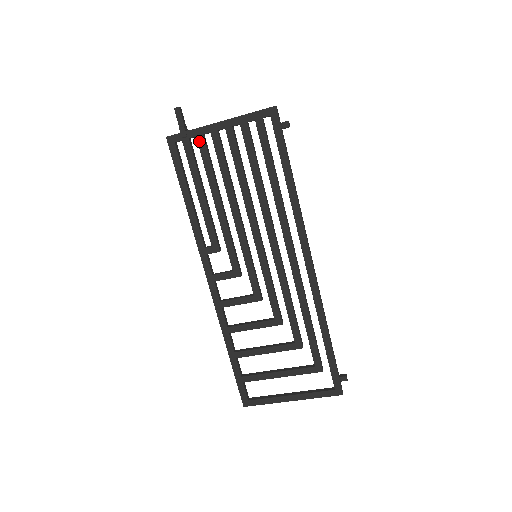
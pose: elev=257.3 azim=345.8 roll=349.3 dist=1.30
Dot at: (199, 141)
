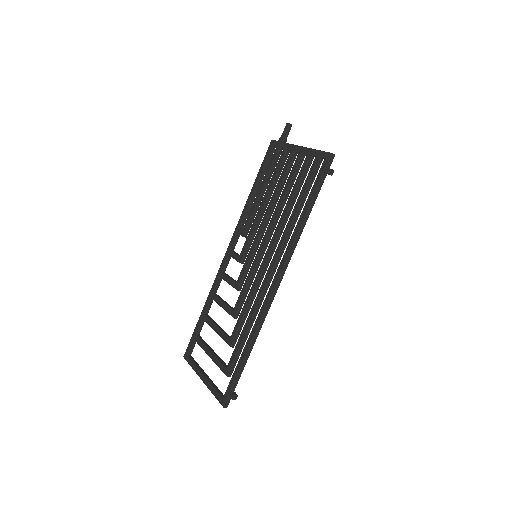
Dot at: (283, 153)
